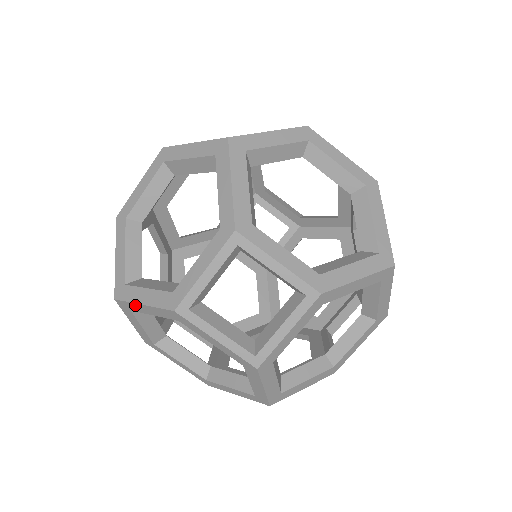
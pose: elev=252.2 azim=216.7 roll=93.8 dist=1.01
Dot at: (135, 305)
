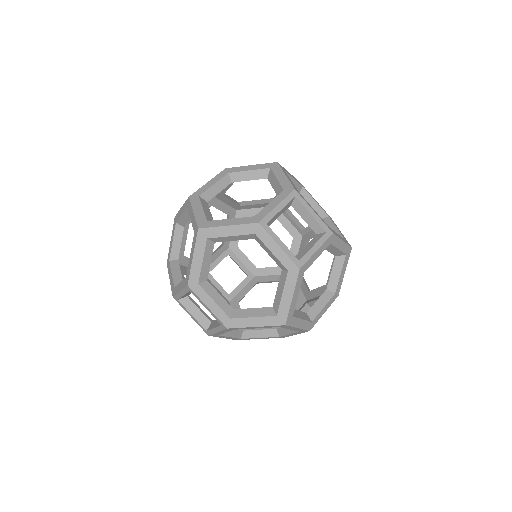
Dot at: (219, 229)
